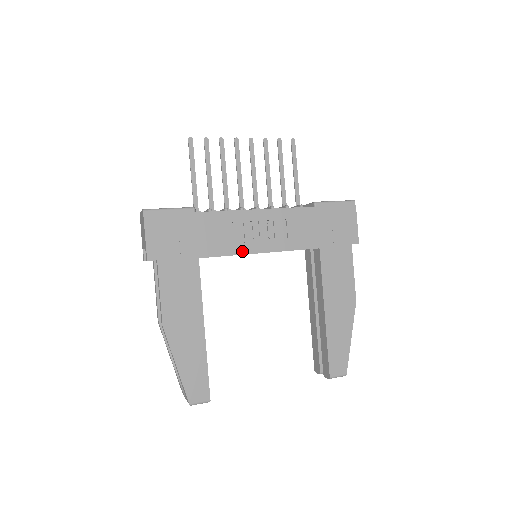
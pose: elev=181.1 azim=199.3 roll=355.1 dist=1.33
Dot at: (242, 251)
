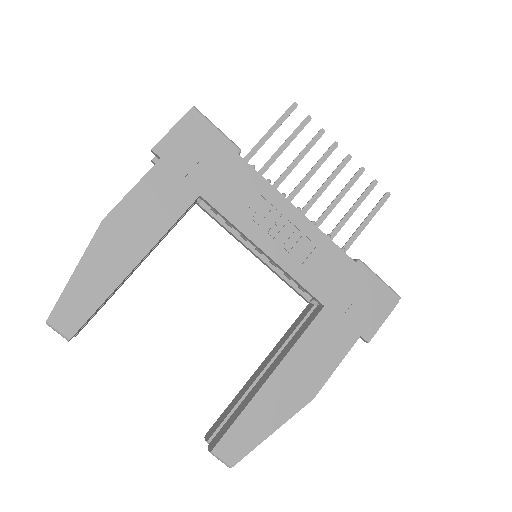
Dot at: (247, 231)
